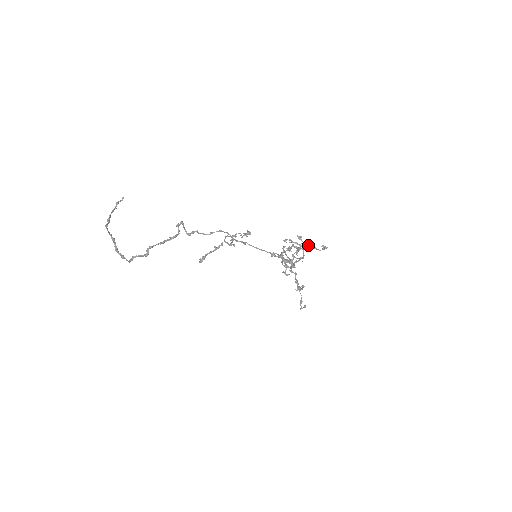
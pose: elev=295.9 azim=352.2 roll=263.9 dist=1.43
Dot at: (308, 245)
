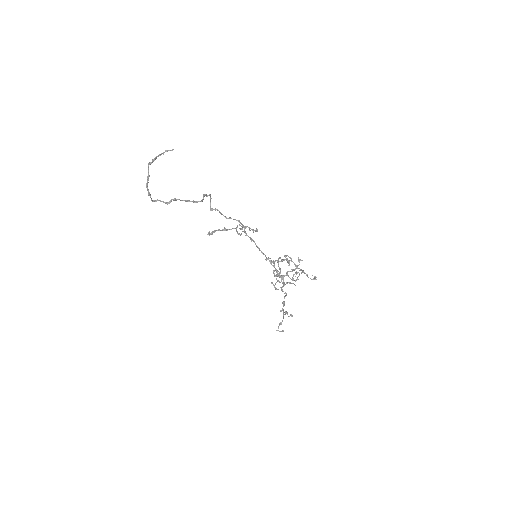
Dot at: (303, 270)
